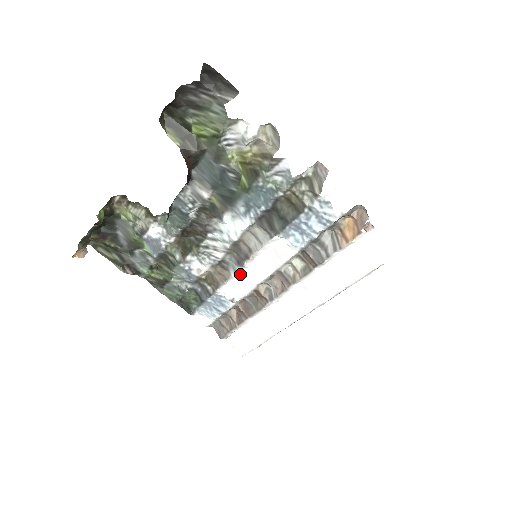
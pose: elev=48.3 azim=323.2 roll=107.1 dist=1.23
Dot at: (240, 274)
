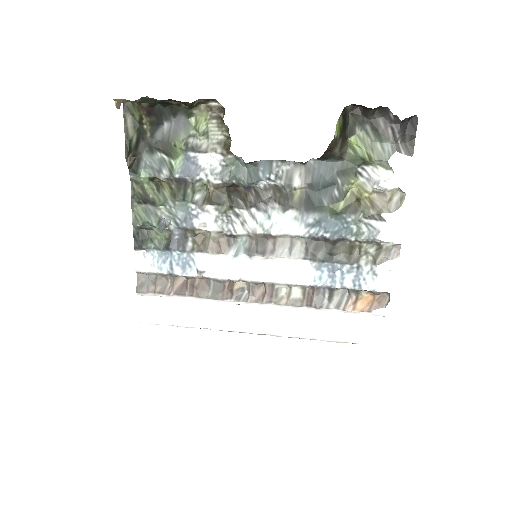
Dot at: (237, 259)
